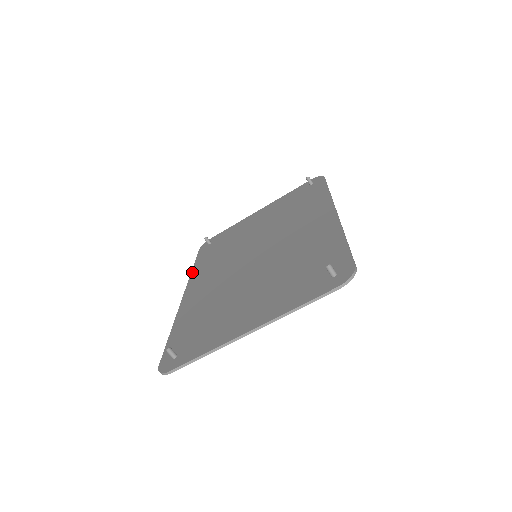
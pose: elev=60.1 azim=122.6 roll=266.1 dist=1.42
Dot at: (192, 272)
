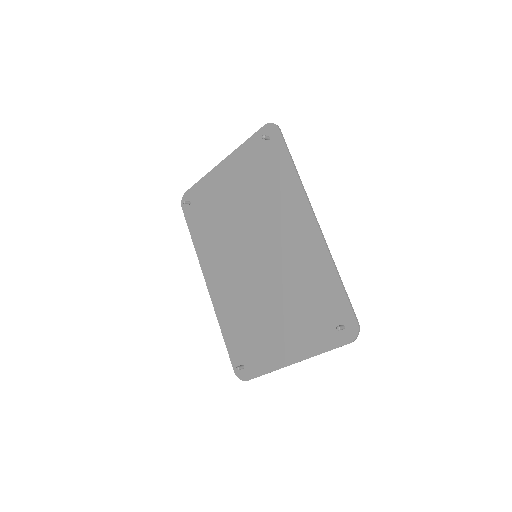
Dot at: (196, 251)
